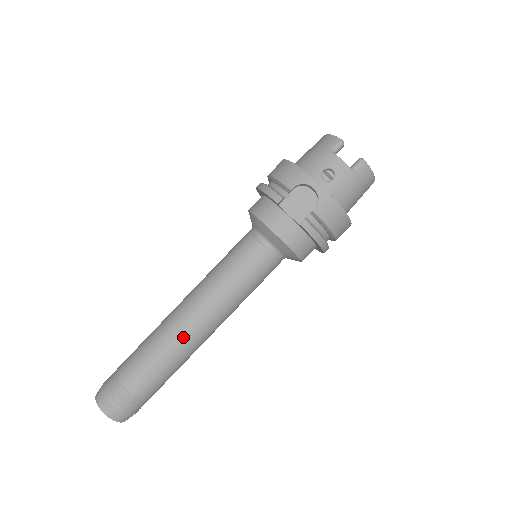
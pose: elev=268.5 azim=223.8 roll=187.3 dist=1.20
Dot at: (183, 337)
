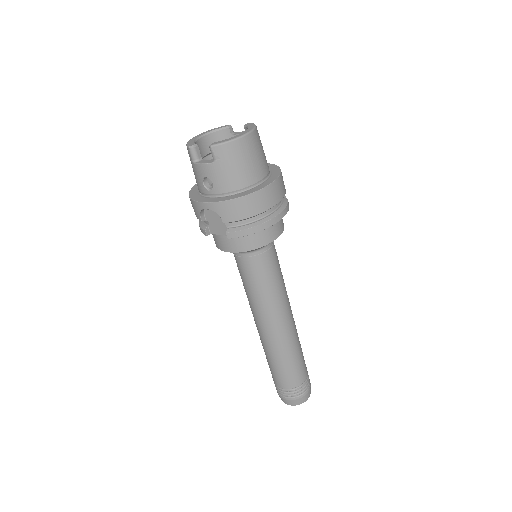
Dot at: (271, 343)
